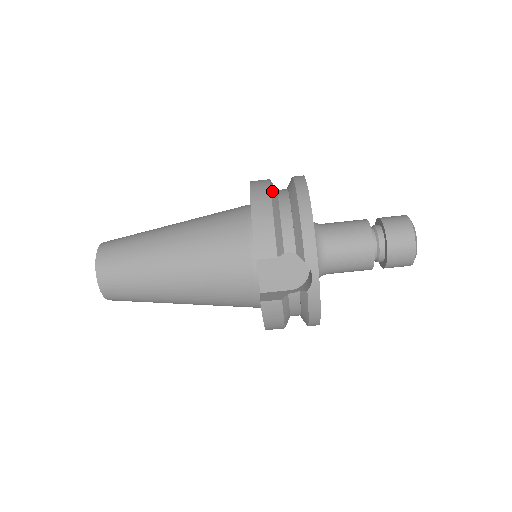
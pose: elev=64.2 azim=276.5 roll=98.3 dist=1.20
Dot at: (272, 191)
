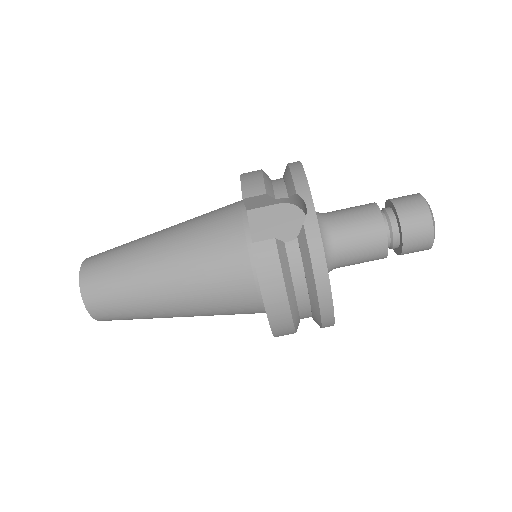
Dot at: occluded
